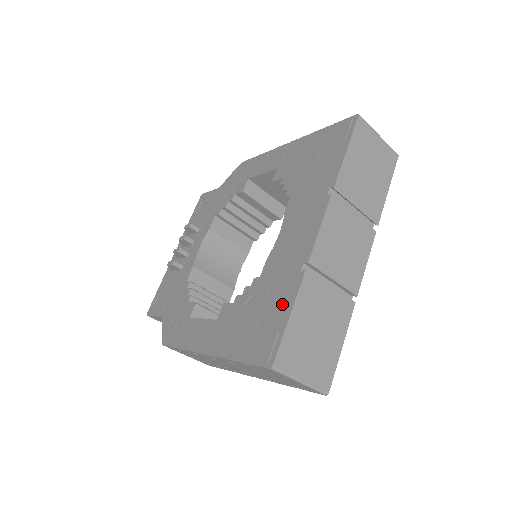
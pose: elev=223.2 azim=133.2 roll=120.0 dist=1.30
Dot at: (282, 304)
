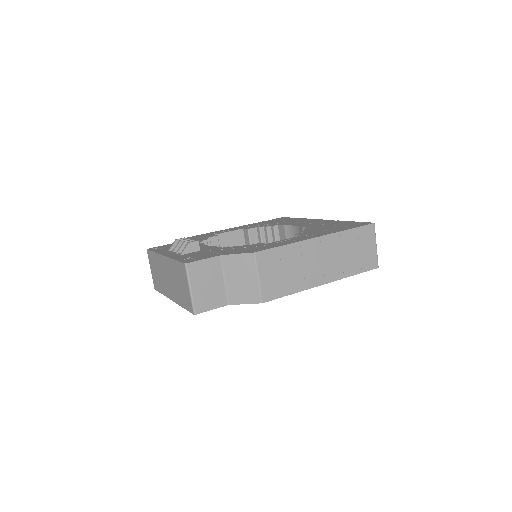
Dot at: (343, 223)
